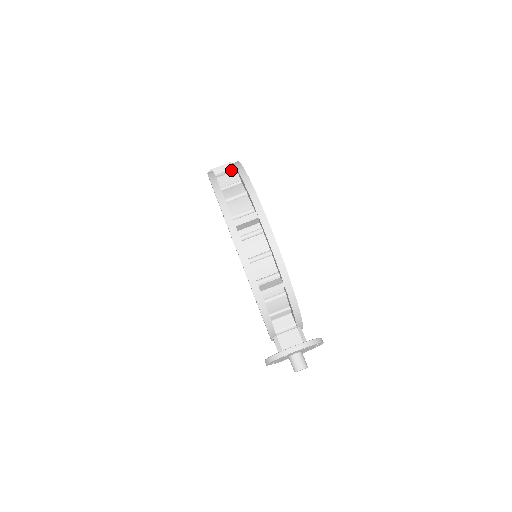
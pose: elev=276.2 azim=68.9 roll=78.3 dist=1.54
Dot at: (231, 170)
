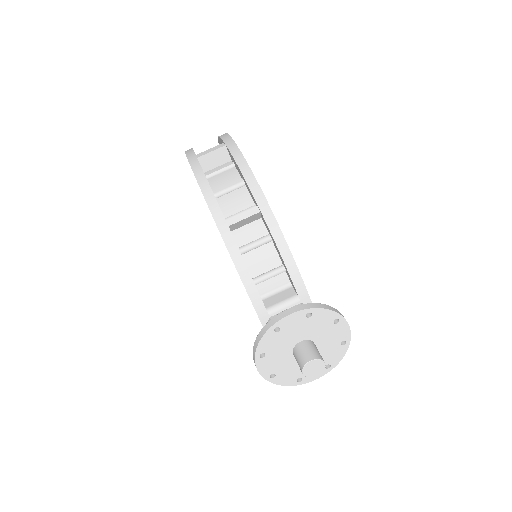
Dot at: occluded
